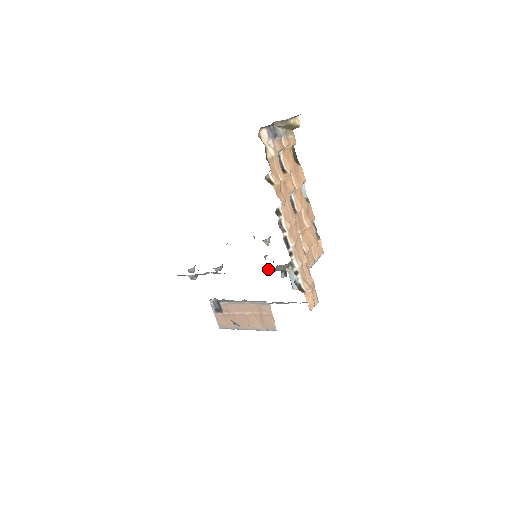
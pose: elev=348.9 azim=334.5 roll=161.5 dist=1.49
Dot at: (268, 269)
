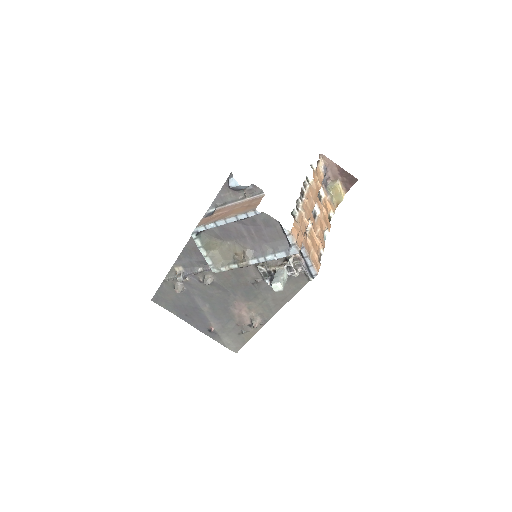
Dot at: (260, 264)
